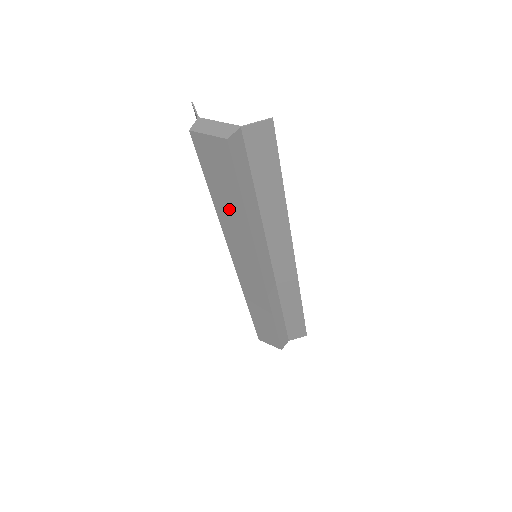
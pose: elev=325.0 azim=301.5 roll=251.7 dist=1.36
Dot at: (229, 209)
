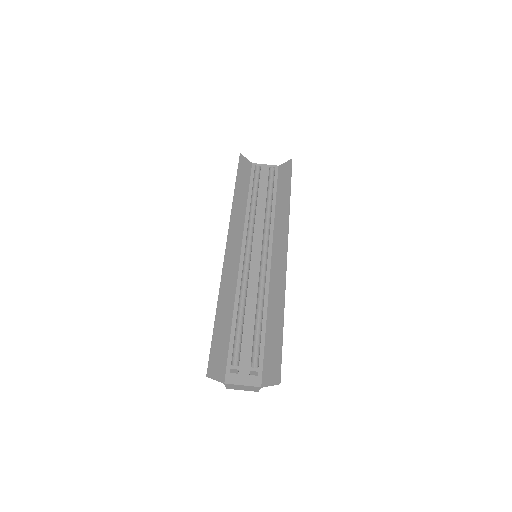
Dot at: occluded
